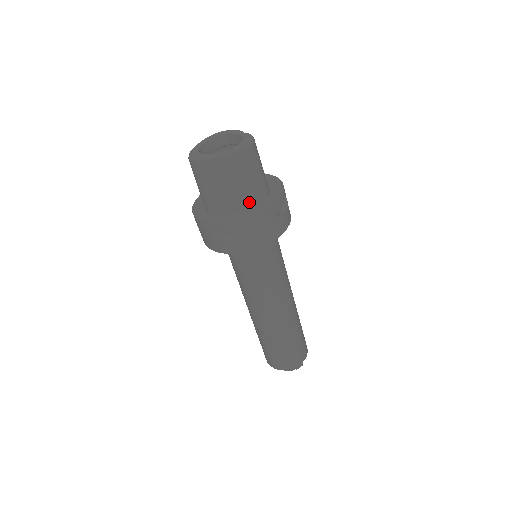
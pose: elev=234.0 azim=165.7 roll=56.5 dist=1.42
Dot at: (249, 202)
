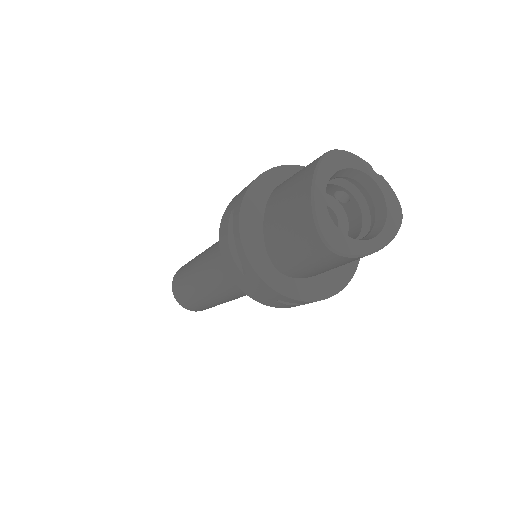
Dot at: occluded
